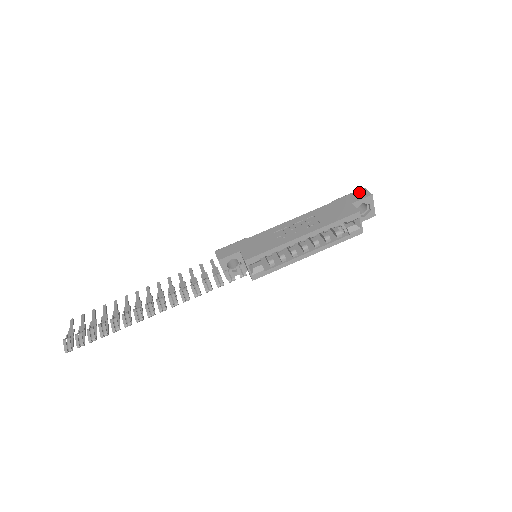
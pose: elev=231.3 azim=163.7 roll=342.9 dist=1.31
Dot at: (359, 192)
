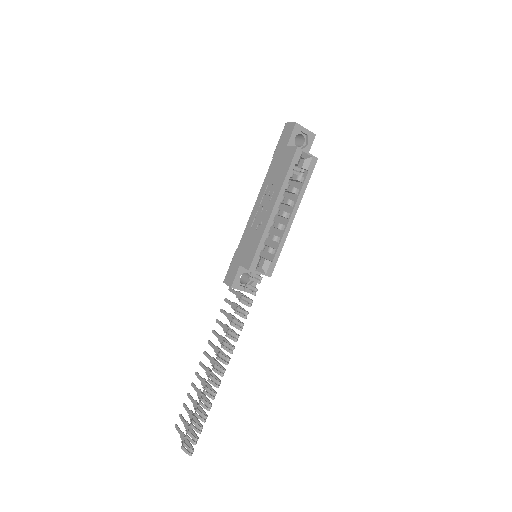
Dot at: (285, 130)
